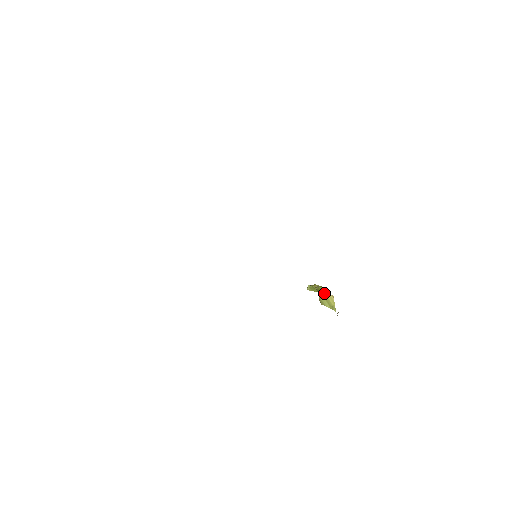
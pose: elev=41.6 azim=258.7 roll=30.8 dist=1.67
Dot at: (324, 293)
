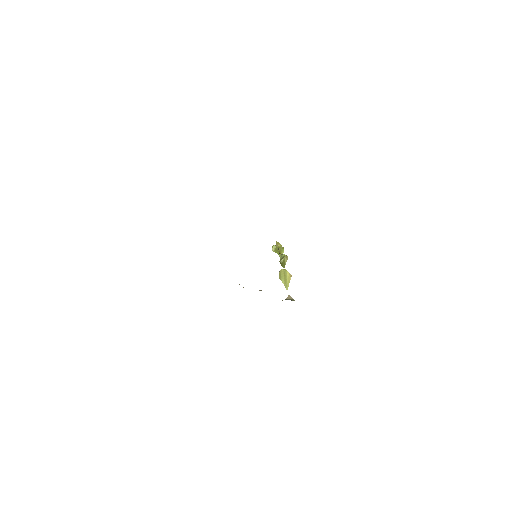
Dot at: (286, 271)
